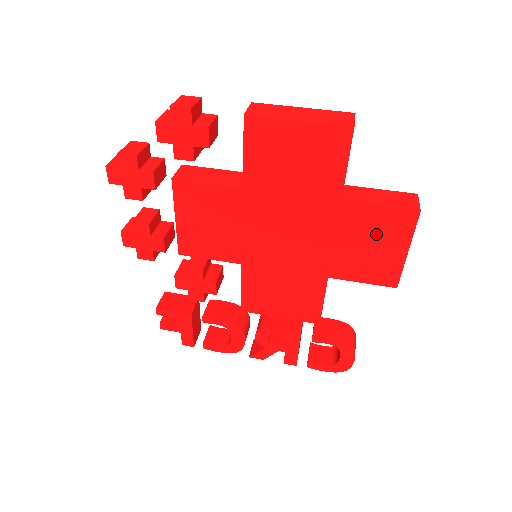
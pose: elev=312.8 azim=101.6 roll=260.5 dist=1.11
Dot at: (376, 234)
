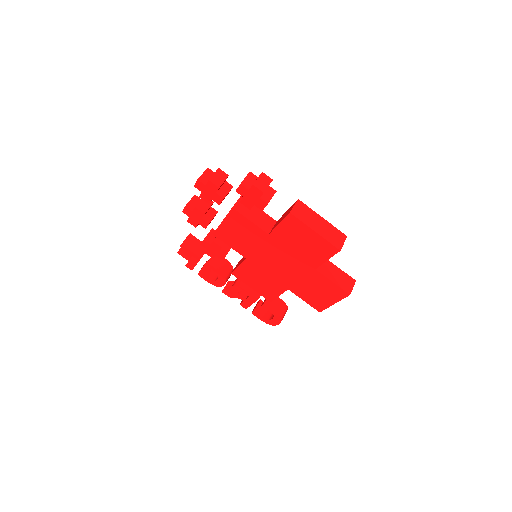
Dot at: (324, 289)
